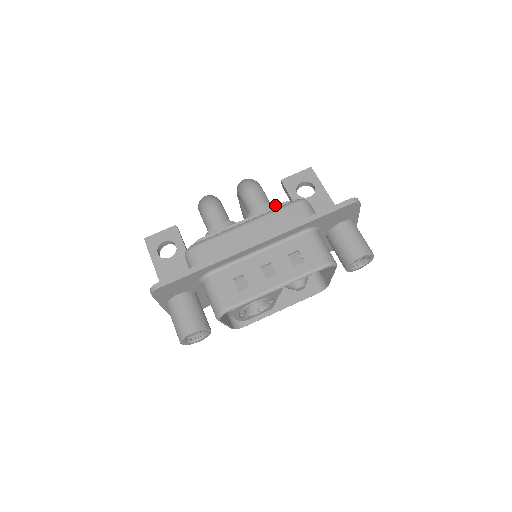
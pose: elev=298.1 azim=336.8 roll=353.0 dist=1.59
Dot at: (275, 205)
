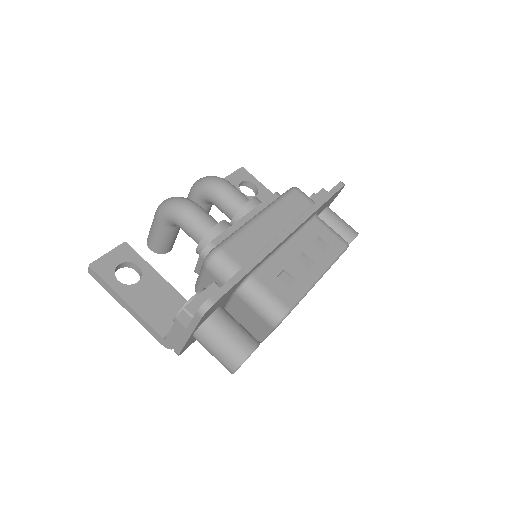
Dot at: (258, 199)
